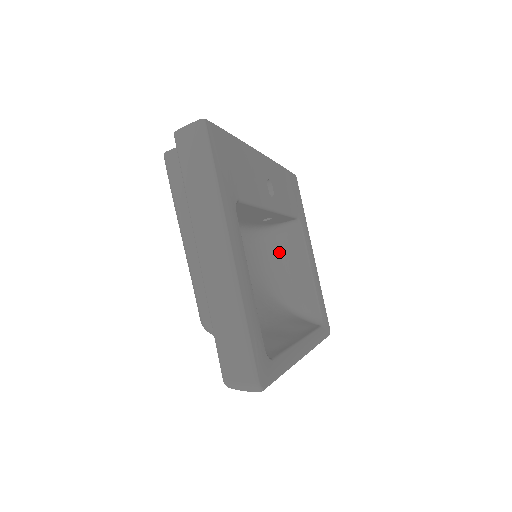
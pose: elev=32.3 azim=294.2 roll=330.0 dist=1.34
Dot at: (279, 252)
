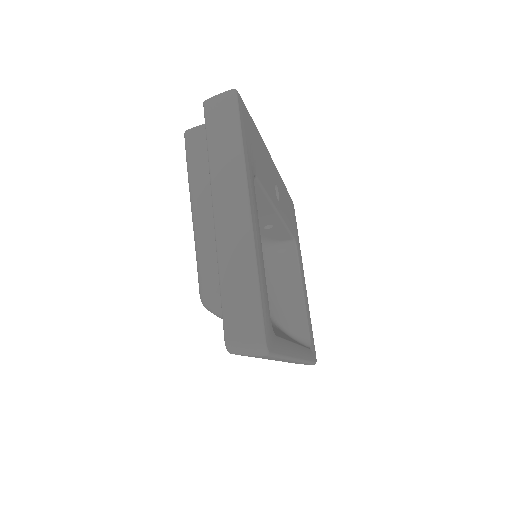
Dot at: (273, 270)
